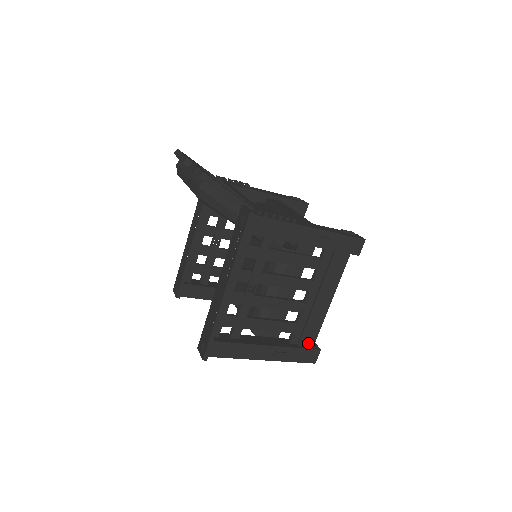
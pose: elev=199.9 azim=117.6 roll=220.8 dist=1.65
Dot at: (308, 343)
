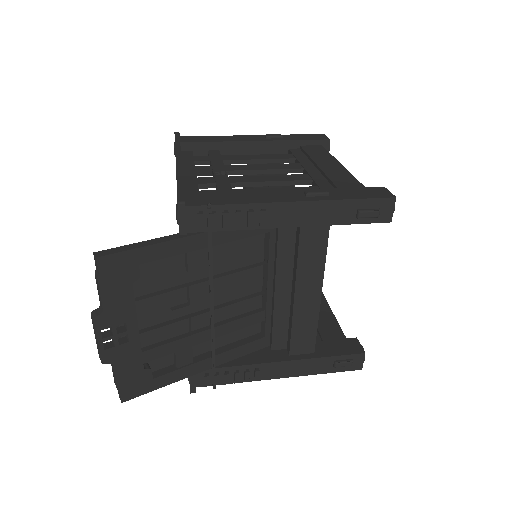
Dot at: occluded
